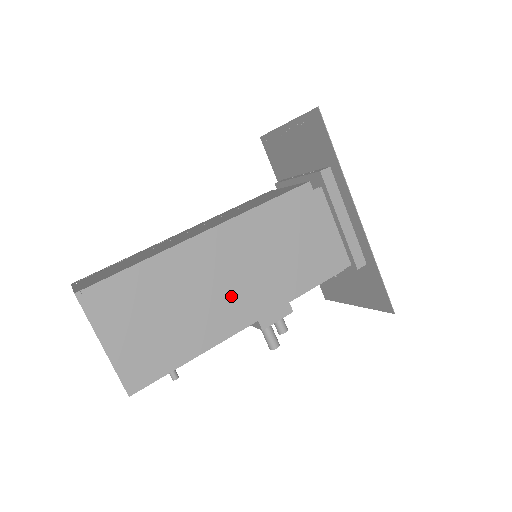
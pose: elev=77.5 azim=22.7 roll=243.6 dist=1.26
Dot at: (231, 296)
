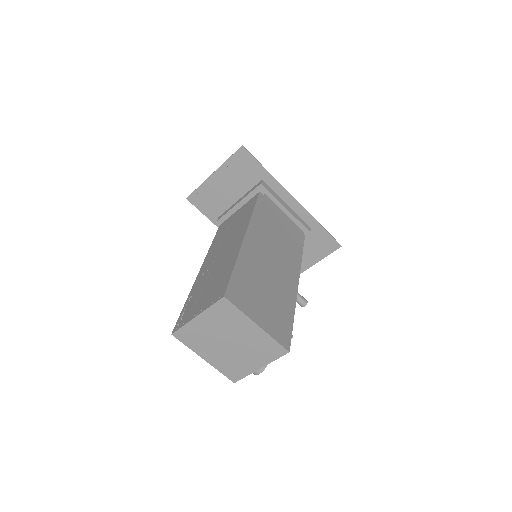
Dot at: (280, 269)
